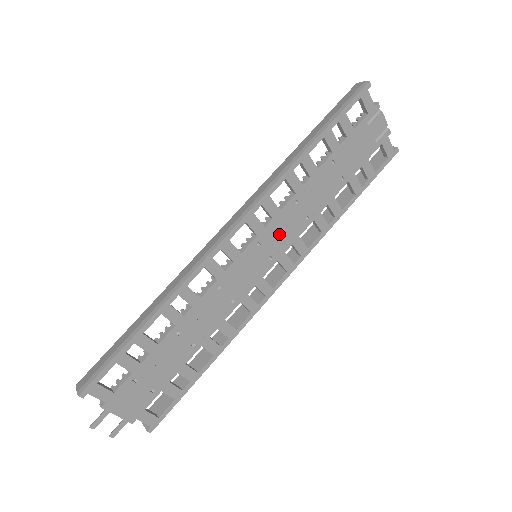
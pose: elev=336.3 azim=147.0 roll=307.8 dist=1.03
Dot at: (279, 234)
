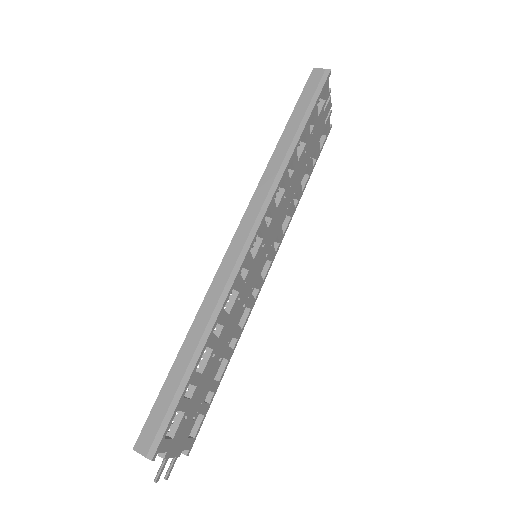
Dot at: (273, 230)
